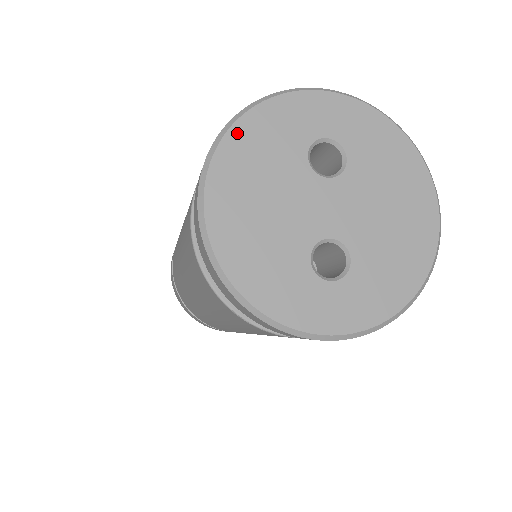
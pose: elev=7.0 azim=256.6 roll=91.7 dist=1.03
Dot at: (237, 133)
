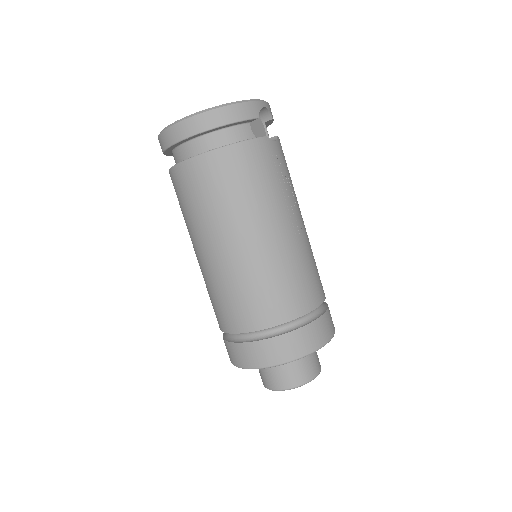
Dot at: occluded
